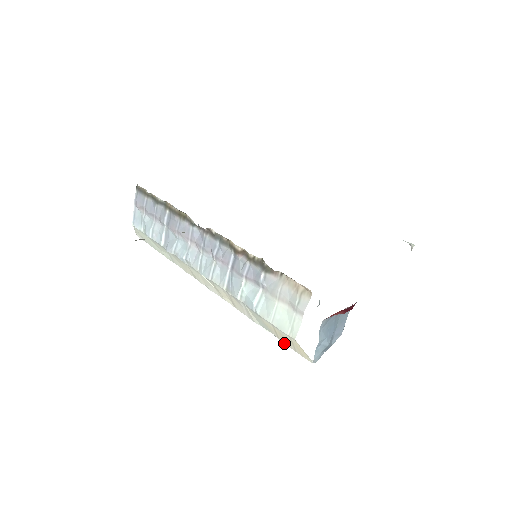
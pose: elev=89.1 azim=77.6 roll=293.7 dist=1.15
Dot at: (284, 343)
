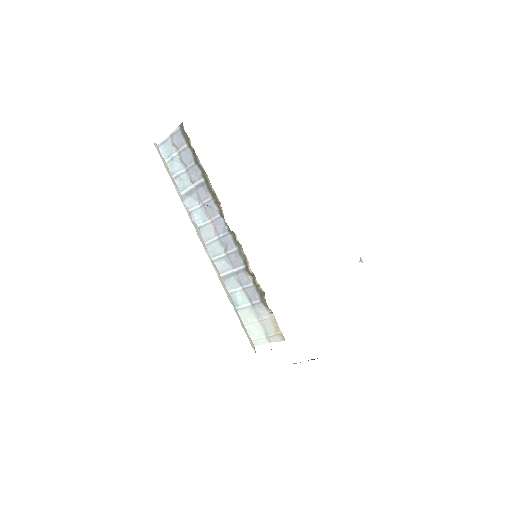
Dot at: (243, 328)
